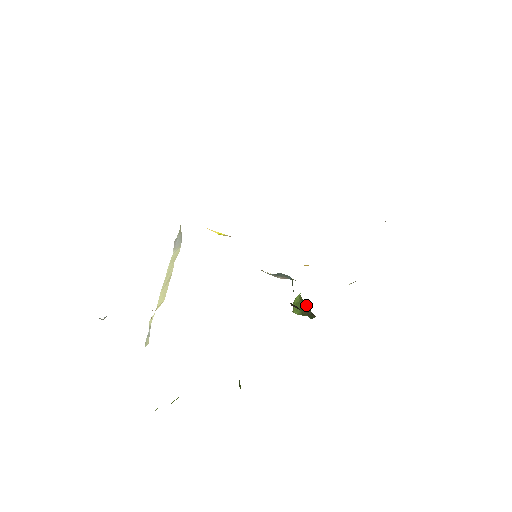
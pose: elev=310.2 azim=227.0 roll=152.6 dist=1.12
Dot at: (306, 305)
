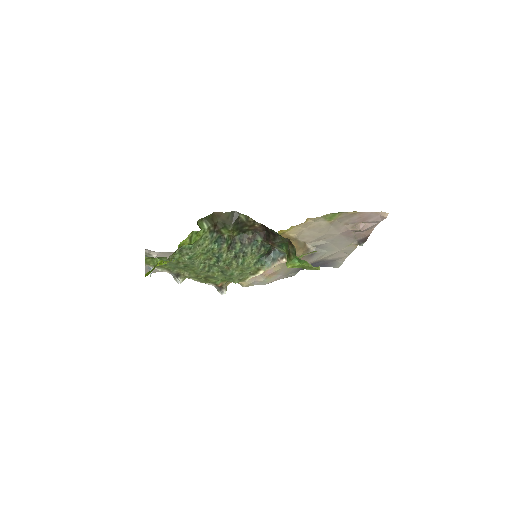
Dot at: (288, 250)
